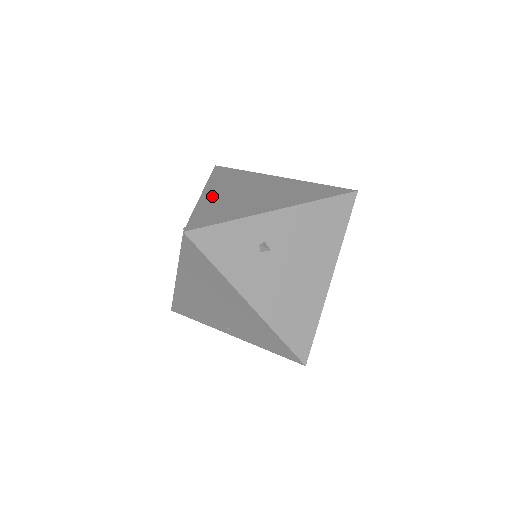
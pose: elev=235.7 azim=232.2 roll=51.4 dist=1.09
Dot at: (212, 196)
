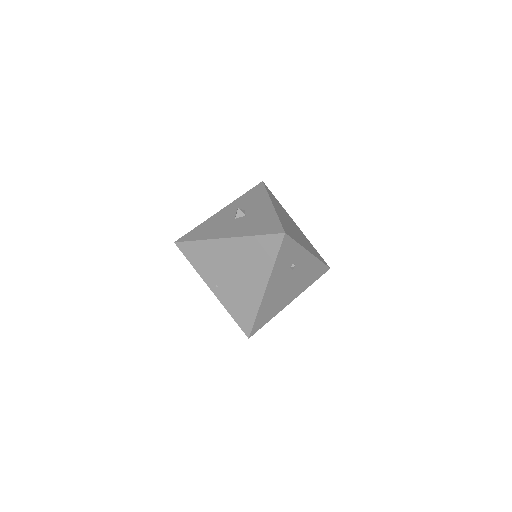
Dot at: (279, 212)
